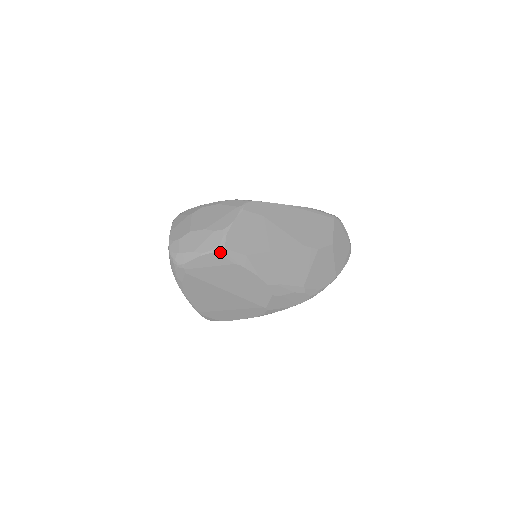
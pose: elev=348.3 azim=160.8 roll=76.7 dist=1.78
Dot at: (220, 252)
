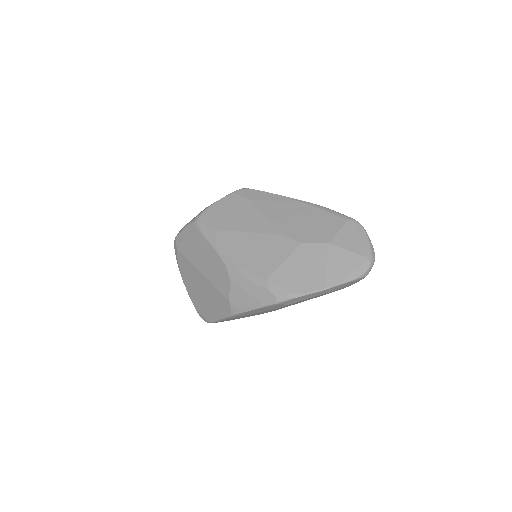
Dot at: (194, 223)
